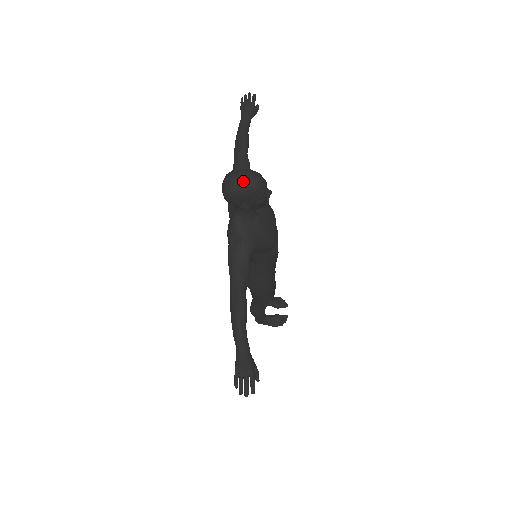
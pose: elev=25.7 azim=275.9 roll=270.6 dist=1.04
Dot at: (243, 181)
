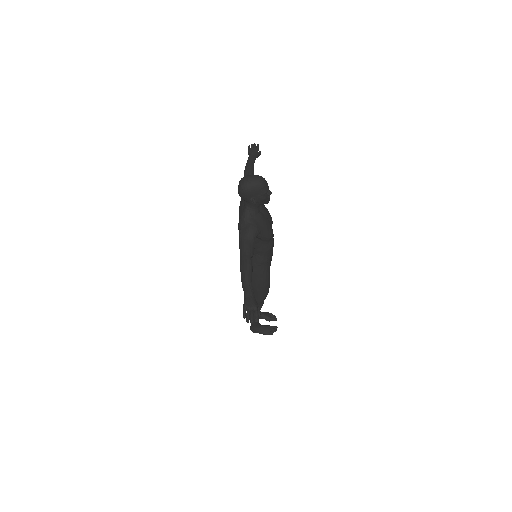
Dot at: (253, 181)
